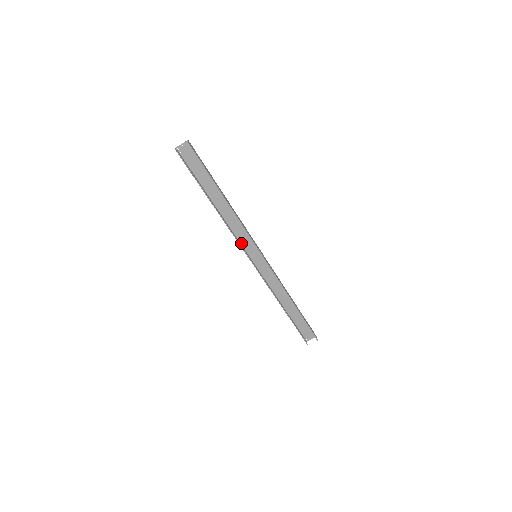
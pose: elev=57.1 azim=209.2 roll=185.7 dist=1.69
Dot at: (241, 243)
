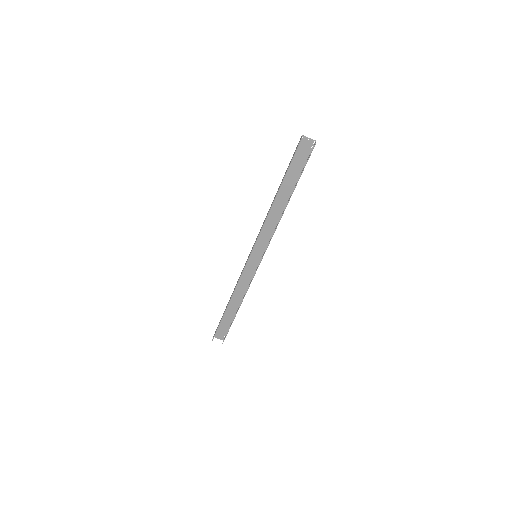
Dot at: (258, 238)
